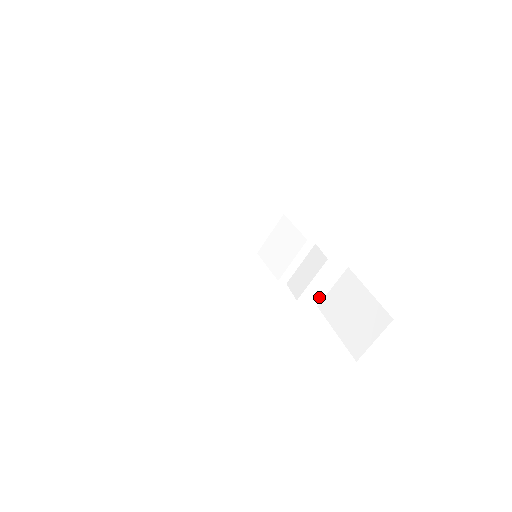
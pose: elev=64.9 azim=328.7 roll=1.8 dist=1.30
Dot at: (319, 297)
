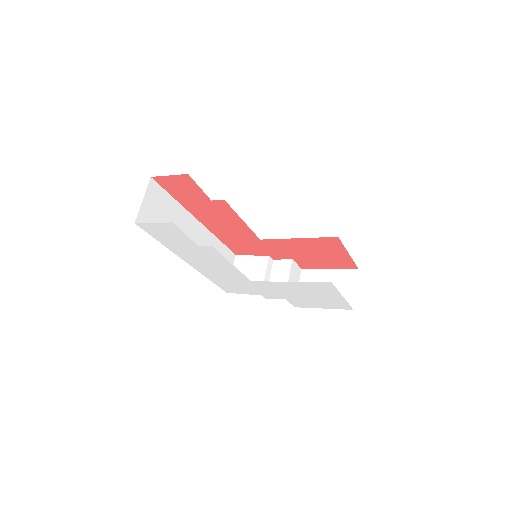
Dot at: occluded
